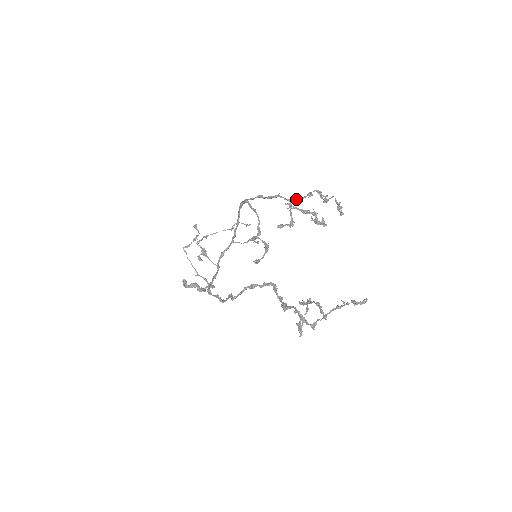
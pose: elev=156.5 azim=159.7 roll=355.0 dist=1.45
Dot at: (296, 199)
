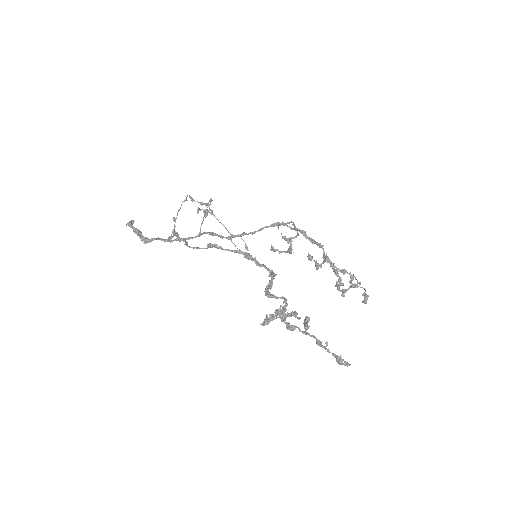
Dot at: occluded
